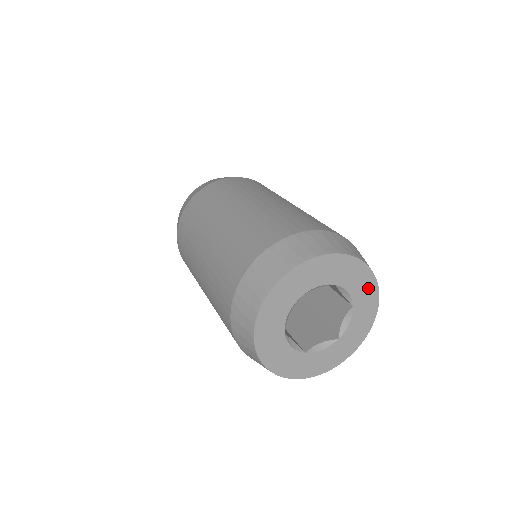
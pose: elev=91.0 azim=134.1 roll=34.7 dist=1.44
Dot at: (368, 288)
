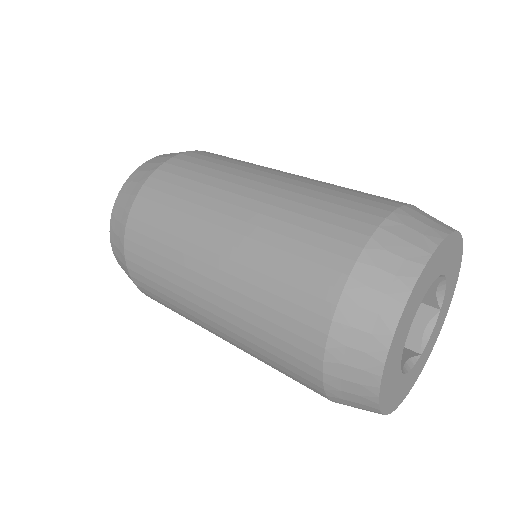
Dot at: (452, 287)
